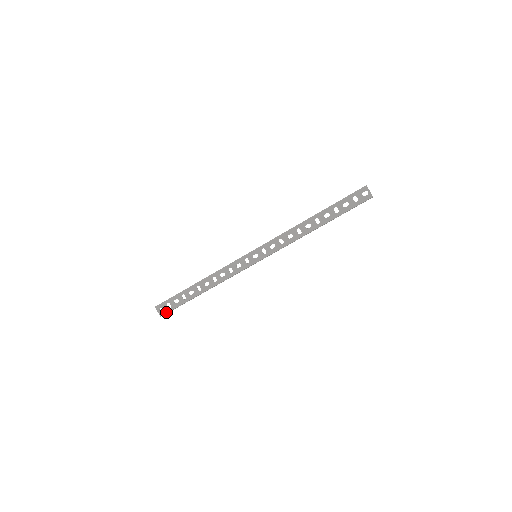
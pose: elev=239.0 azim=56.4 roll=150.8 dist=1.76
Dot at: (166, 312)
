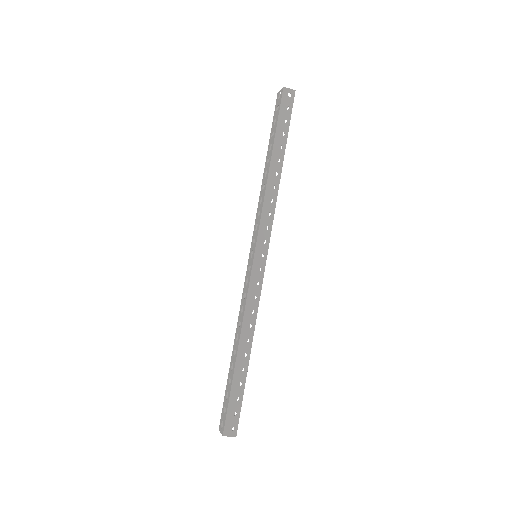
Dot at: (224, 422)
